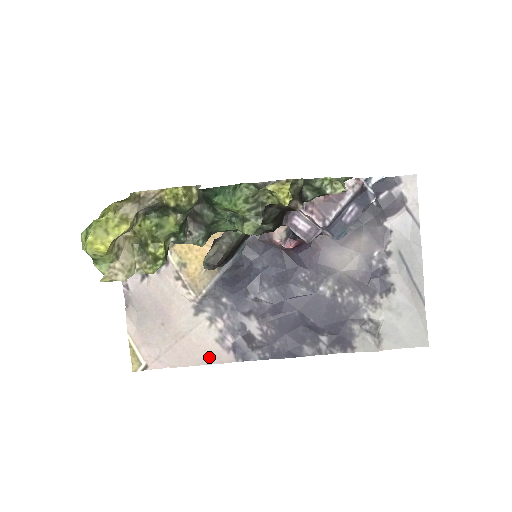
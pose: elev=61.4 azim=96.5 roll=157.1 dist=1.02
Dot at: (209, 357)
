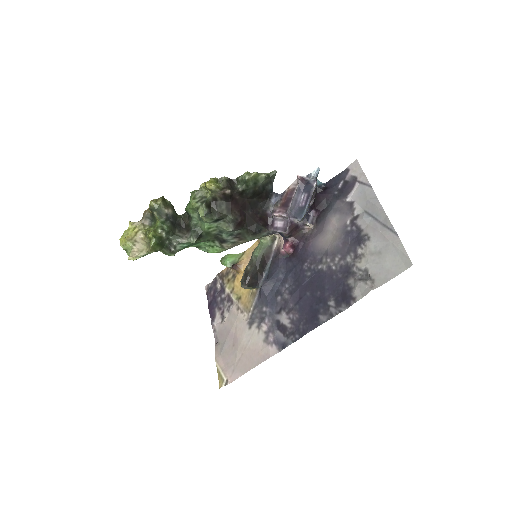
Dot at: (262, 356)
